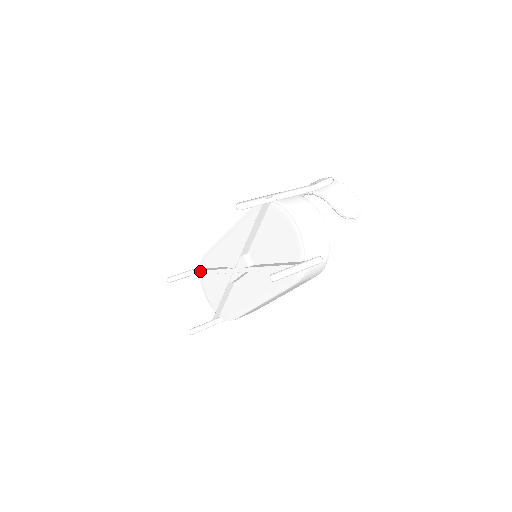
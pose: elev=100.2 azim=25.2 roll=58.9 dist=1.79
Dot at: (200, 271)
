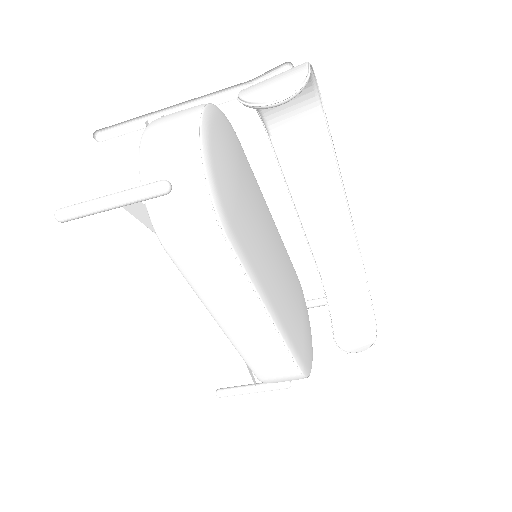
Dot at: occluded
